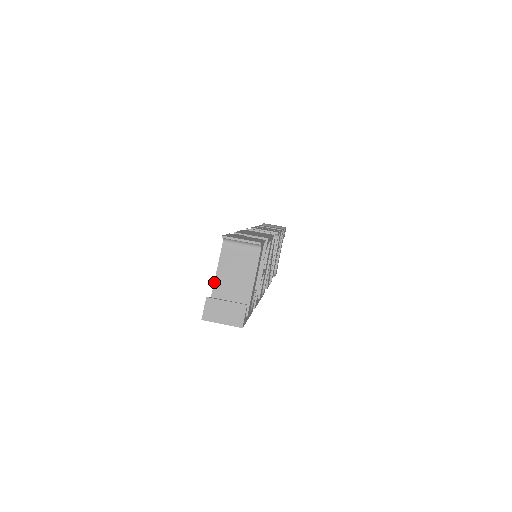
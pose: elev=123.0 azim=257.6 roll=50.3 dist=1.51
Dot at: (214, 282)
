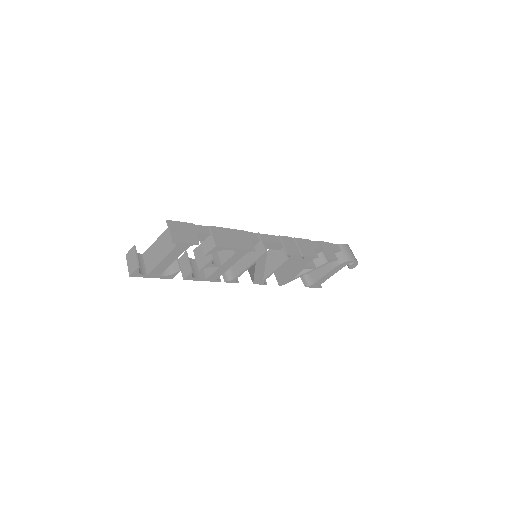
Dot at: (154, 242)
